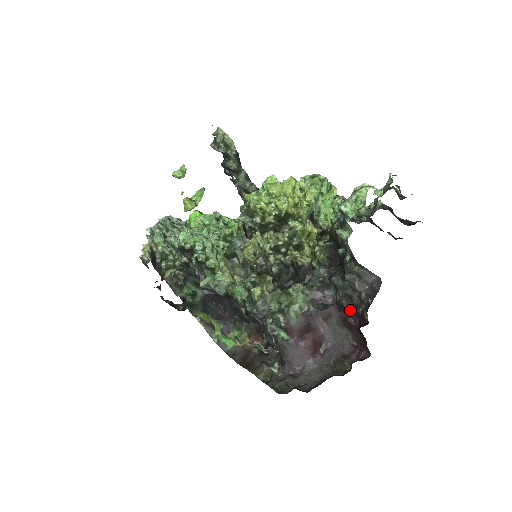
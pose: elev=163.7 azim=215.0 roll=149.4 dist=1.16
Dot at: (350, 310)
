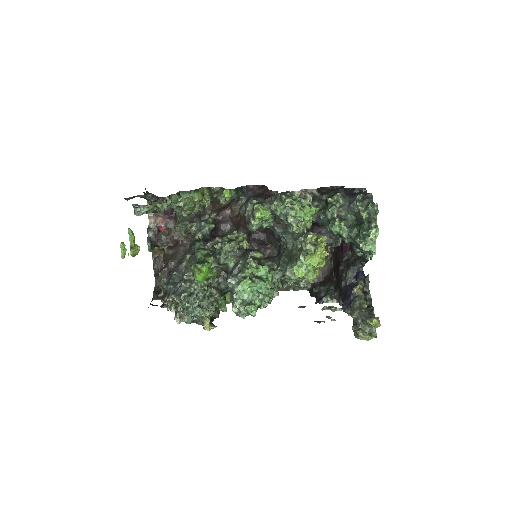
Dot at: occluded
